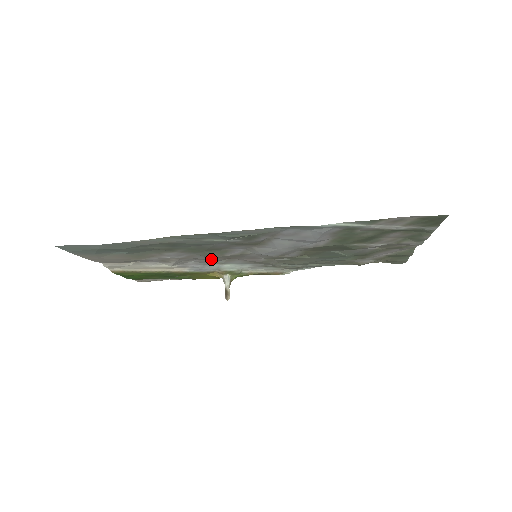
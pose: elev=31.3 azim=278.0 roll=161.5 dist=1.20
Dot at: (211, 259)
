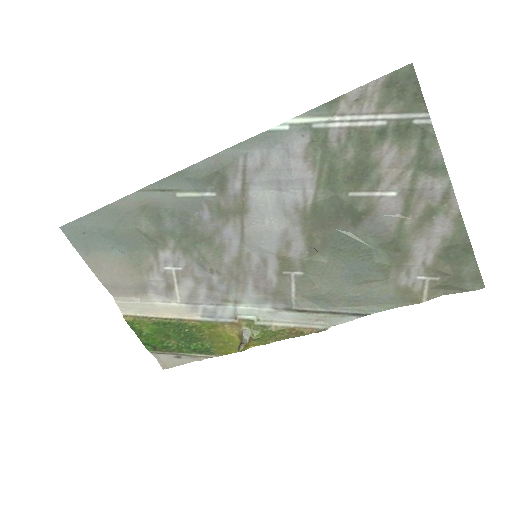
Dot at: (217, 284)
